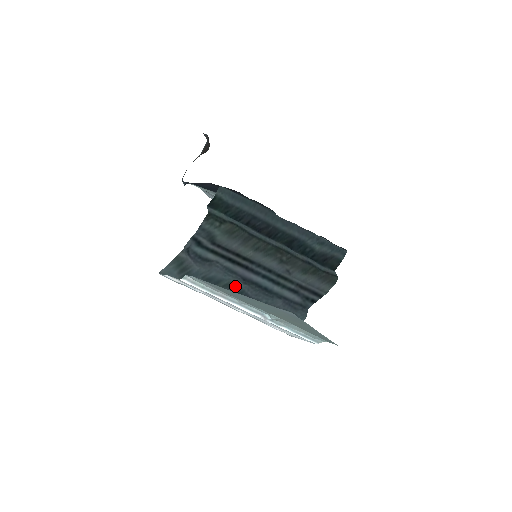
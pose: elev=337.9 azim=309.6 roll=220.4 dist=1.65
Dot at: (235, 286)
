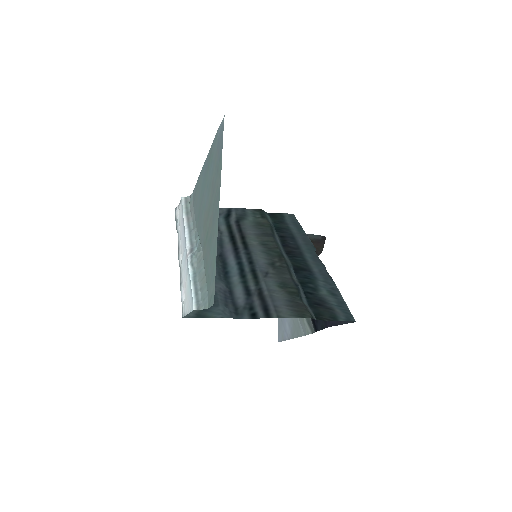
Dot at: occluded
